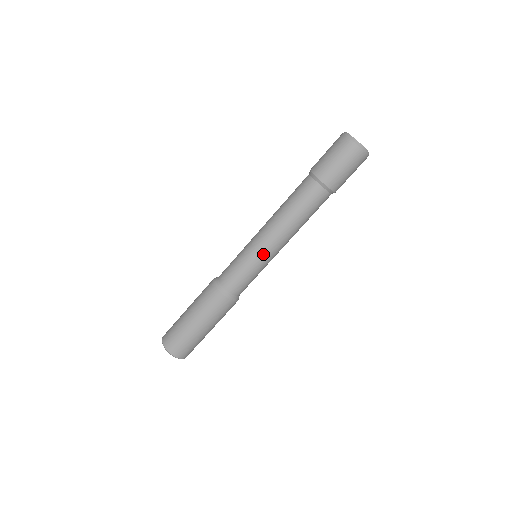
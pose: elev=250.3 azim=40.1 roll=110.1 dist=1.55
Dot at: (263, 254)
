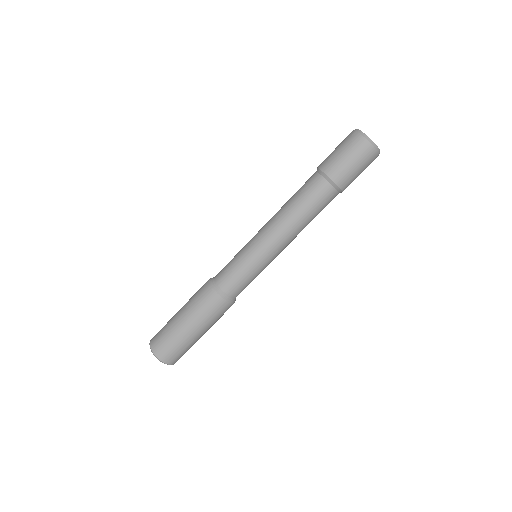
Dot at: (255, 243)
